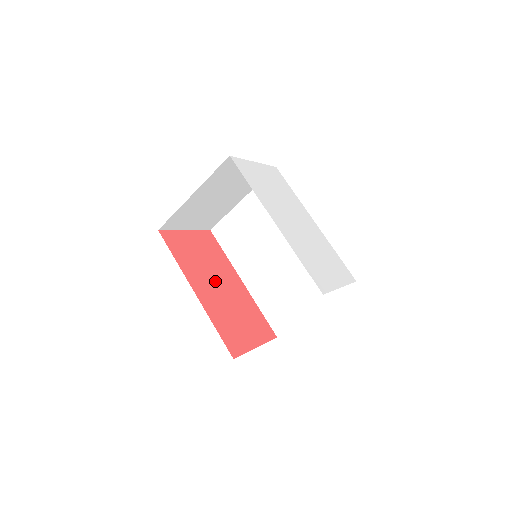
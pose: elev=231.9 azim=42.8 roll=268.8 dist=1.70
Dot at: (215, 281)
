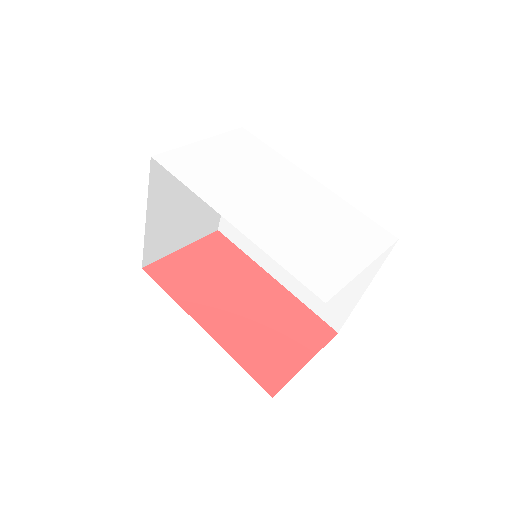
Dot at: (232, 297)
